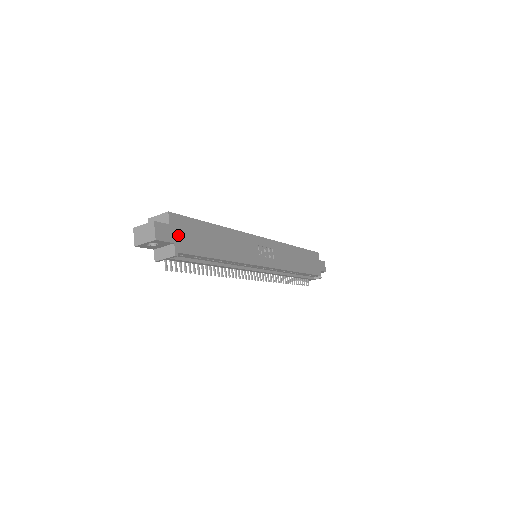
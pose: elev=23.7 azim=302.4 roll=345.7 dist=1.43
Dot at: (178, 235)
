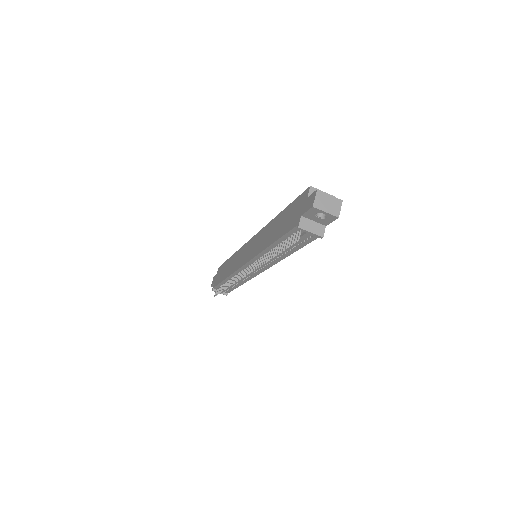
Dot at: occluded
